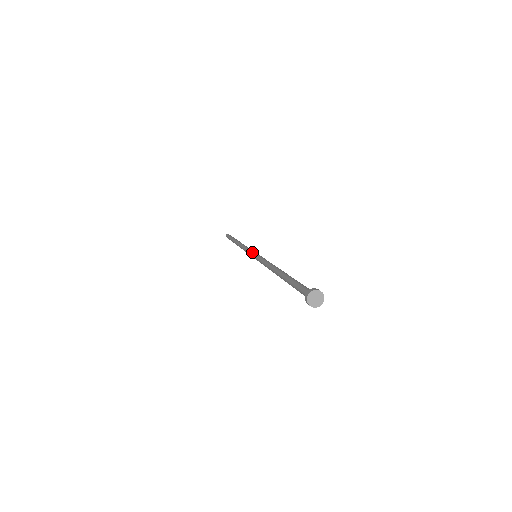
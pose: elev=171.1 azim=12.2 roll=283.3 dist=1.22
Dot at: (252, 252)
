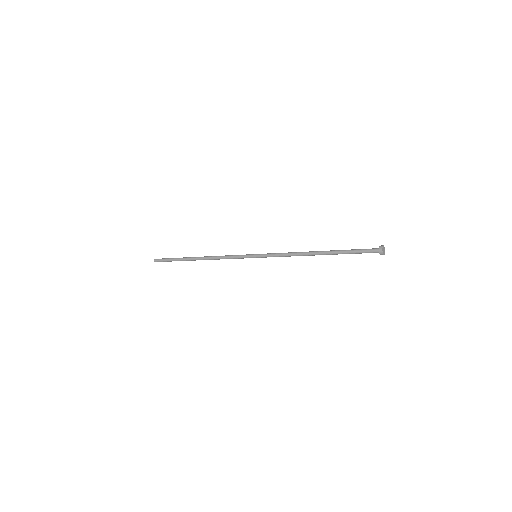
Dot at: (249, 256)
